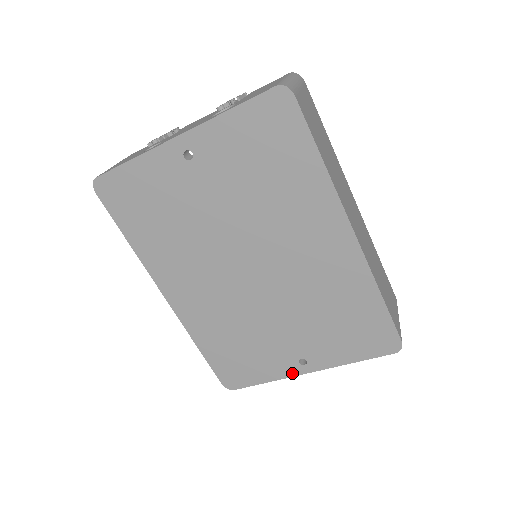
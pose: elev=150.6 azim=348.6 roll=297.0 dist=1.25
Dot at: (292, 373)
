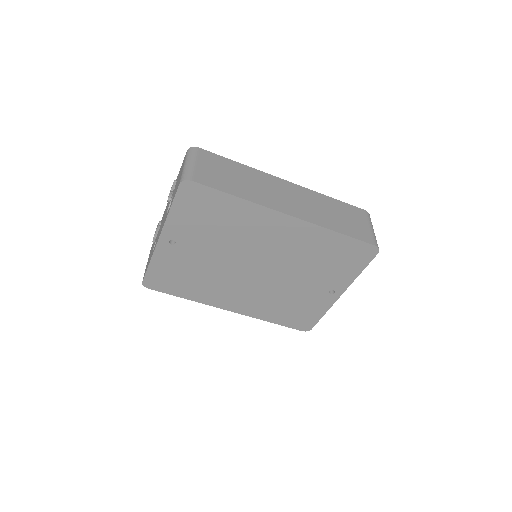
Dot at: (333, 301)
